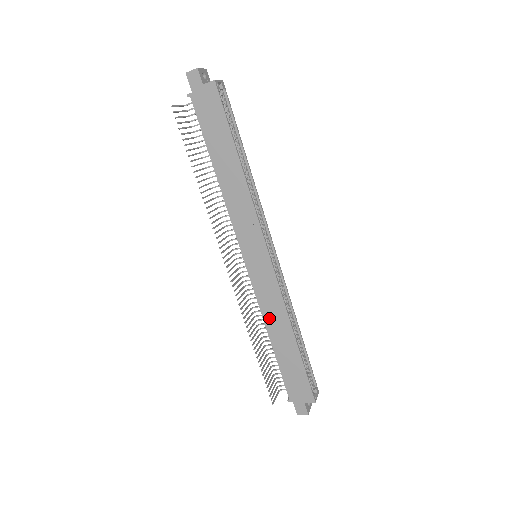
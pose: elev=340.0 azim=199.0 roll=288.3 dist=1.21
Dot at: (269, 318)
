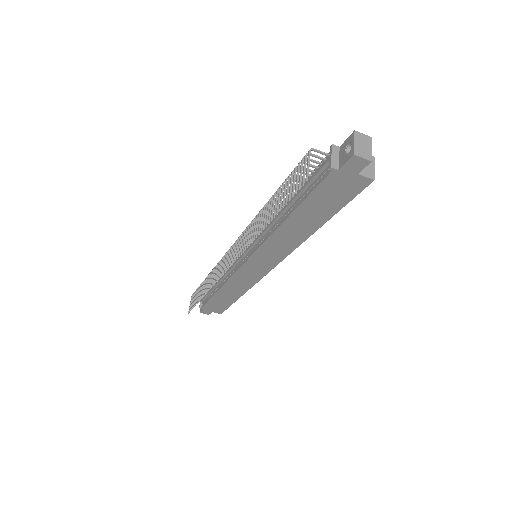
Dot at: (231, 285)
